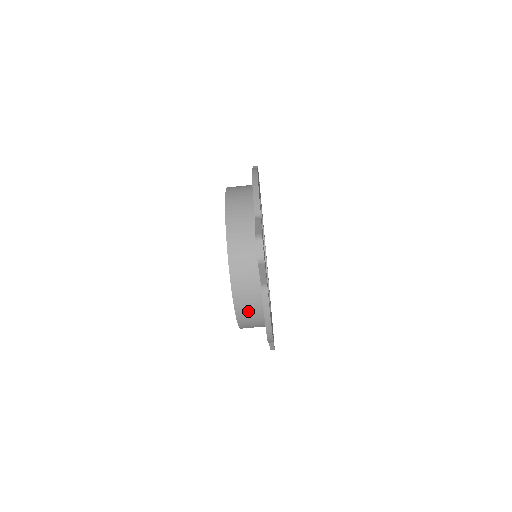
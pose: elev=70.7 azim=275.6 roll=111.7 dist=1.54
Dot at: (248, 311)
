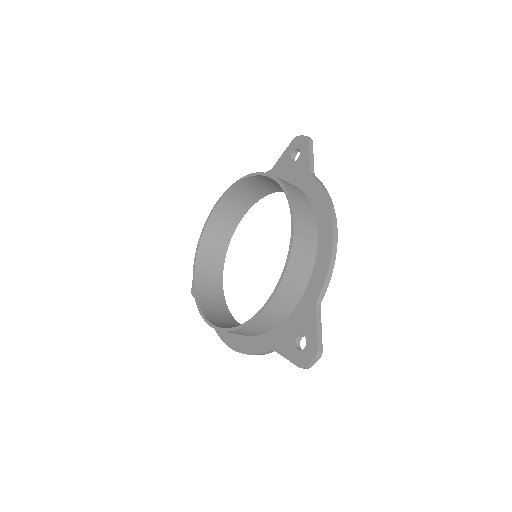
Dot at: occluded
